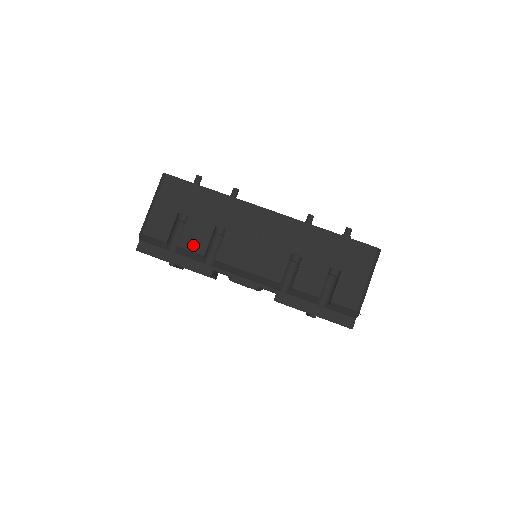
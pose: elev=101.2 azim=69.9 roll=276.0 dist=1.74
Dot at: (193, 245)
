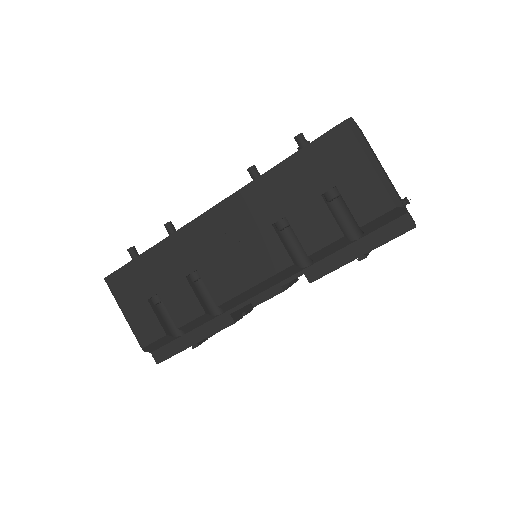
Dot at: (187, 314)
